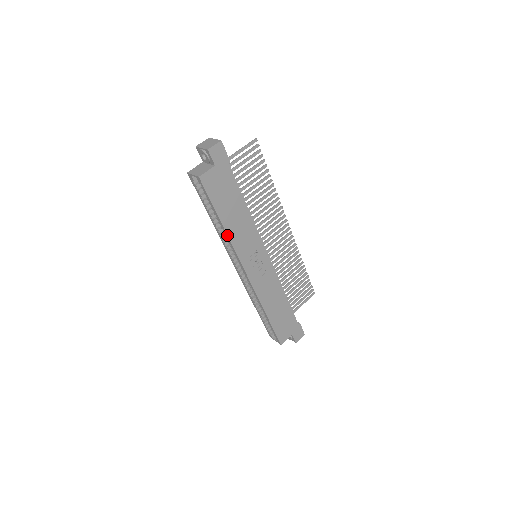
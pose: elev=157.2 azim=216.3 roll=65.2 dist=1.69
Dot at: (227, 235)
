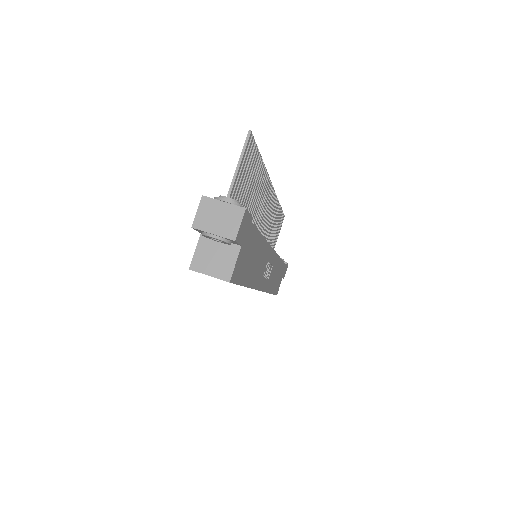
Dot at: occluded
